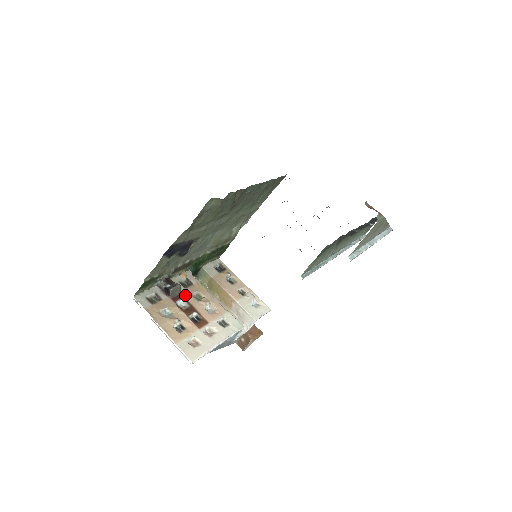
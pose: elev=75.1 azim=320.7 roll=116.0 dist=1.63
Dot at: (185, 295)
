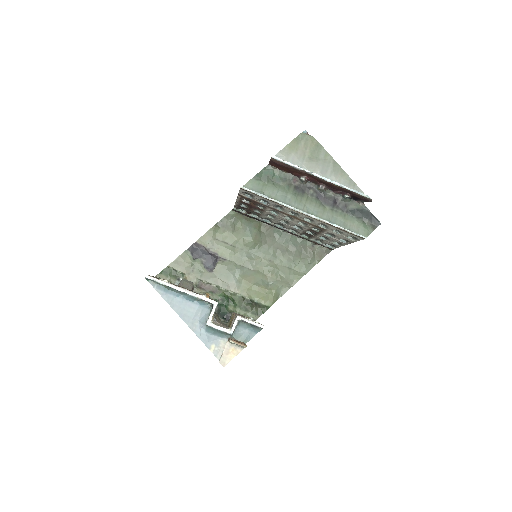
Dot at: occluded
